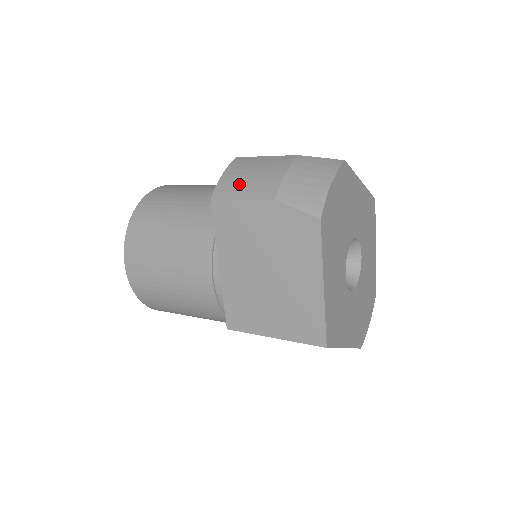
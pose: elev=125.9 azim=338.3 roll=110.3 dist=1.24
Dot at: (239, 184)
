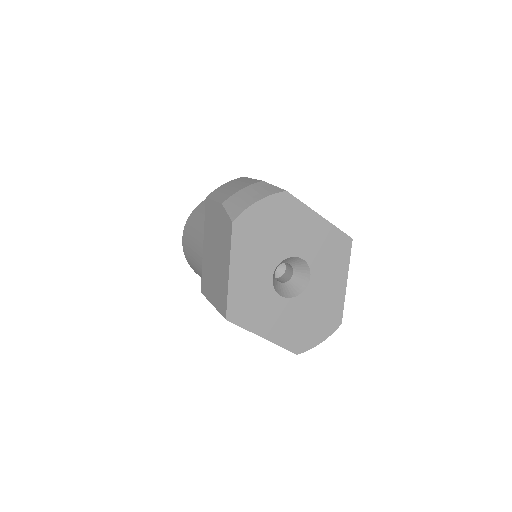
Dot at: (221, 191)
